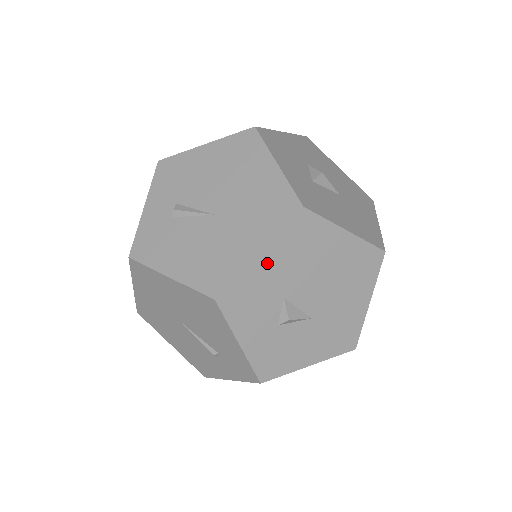
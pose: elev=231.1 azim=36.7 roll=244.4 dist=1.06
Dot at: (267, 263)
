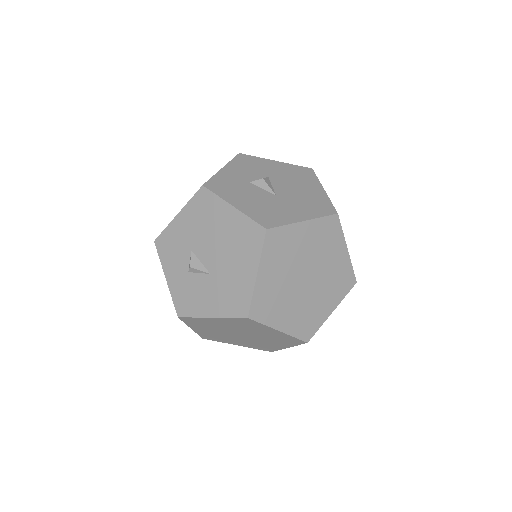
Dot at: (182, 222)
